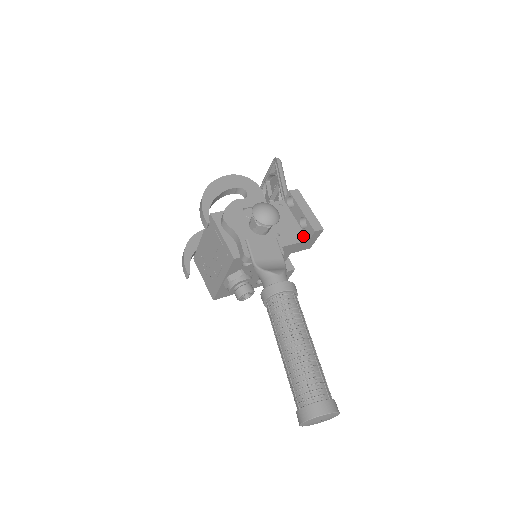
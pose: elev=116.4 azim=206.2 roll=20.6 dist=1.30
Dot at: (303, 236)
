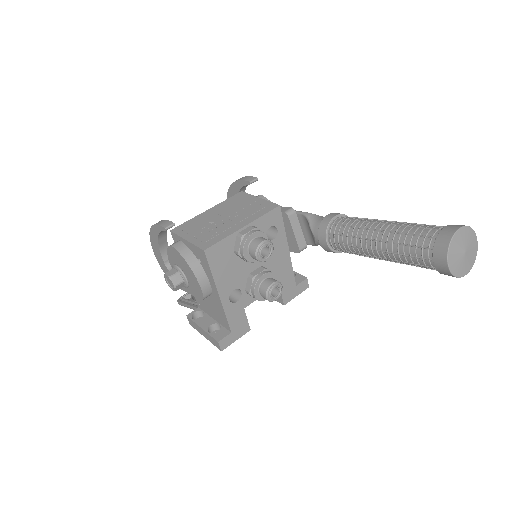
Dot at: occluded
